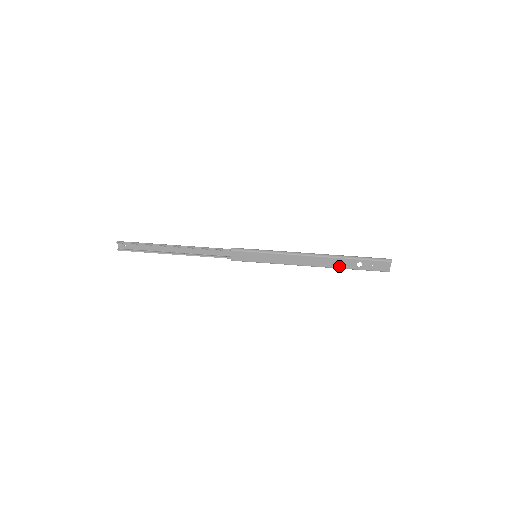
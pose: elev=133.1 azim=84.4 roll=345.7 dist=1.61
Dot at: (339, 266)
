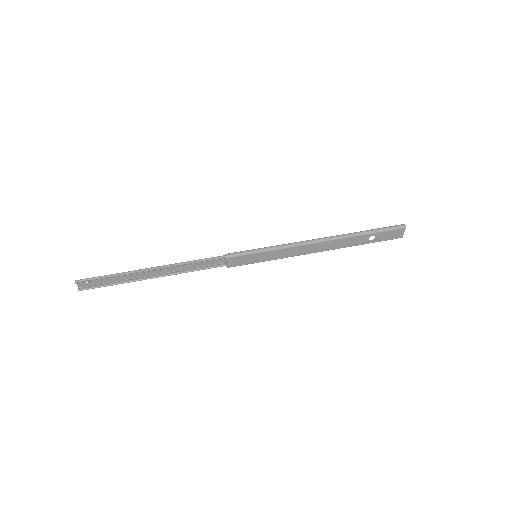
Dot at: (350, 245)
